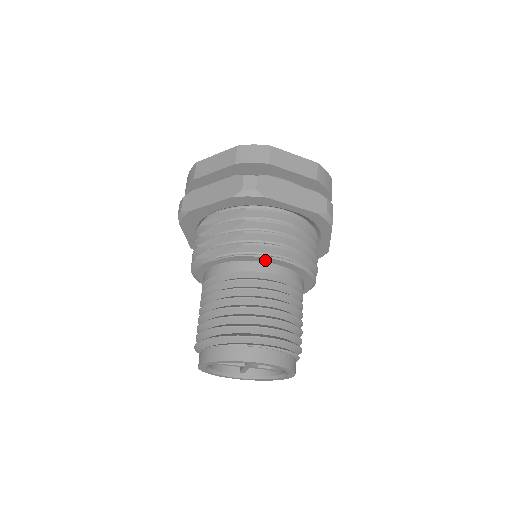
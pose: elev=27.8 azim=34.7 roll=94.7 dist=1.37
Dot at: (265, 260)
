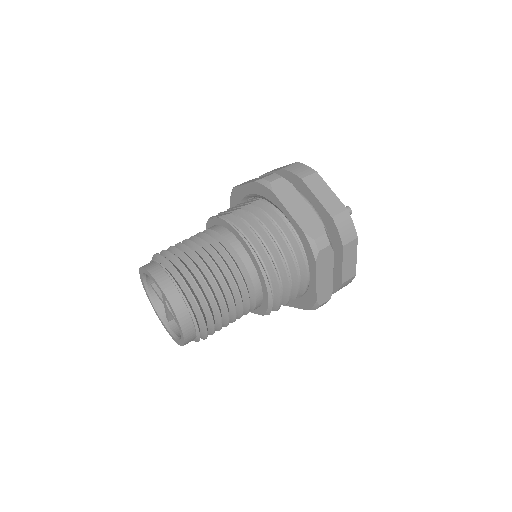
Dot at: (236, 235)
